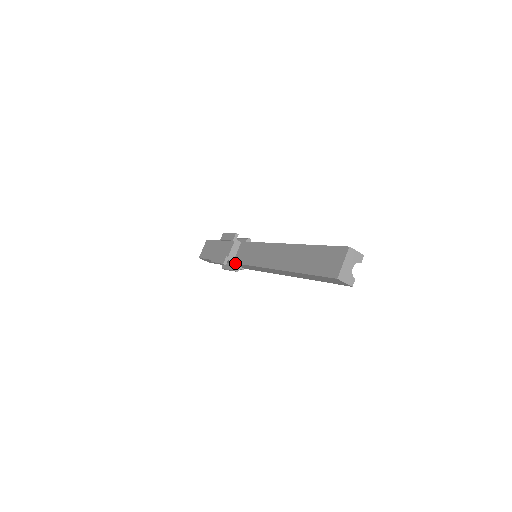
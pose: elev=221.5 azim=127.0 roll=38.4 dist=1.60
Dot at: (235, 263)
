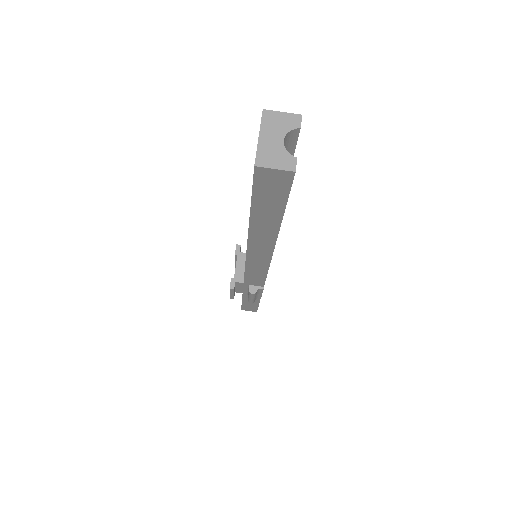
Dot at: occluded
